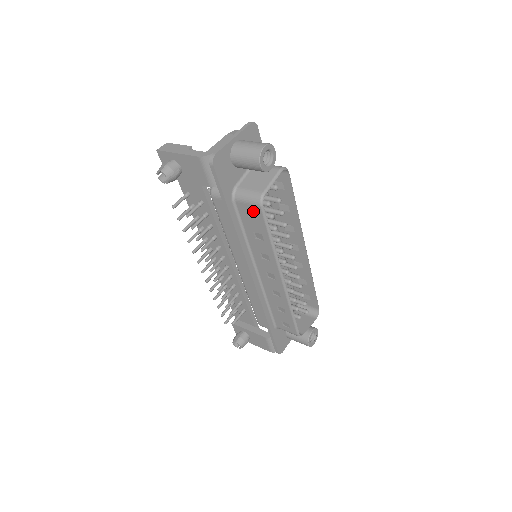
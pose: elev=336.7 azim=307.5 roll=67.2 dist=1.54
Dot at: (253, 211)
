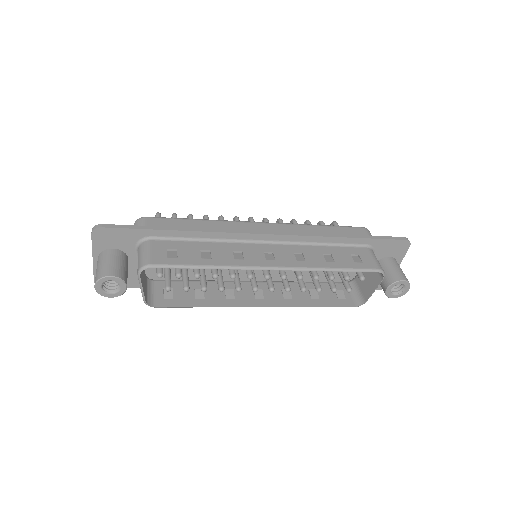
Dot at: (164, 297)
